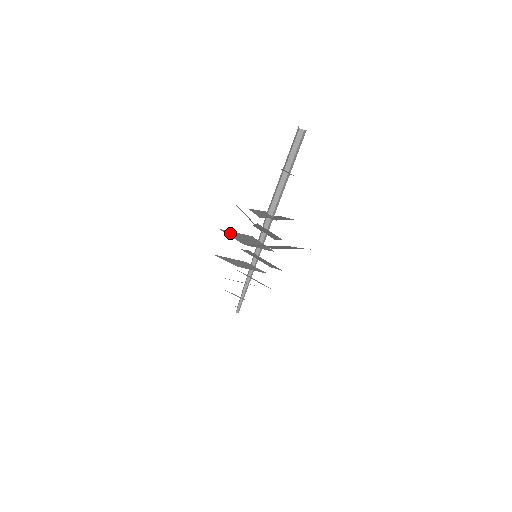
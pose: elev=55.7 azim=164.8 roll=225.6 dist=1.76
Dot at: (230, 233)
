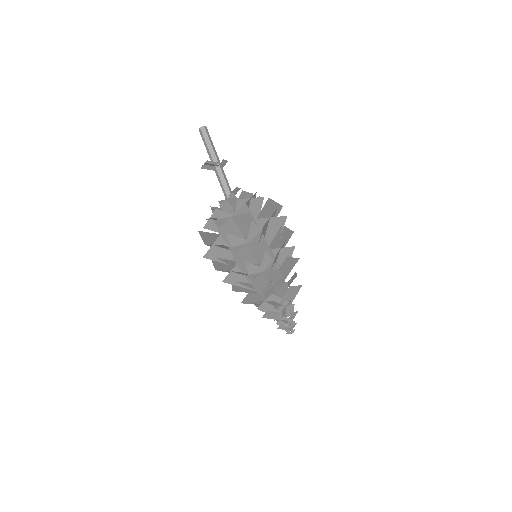
Dot at: (212, 244)
